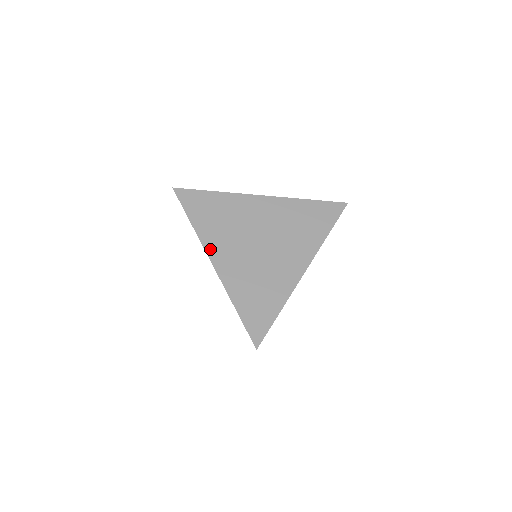
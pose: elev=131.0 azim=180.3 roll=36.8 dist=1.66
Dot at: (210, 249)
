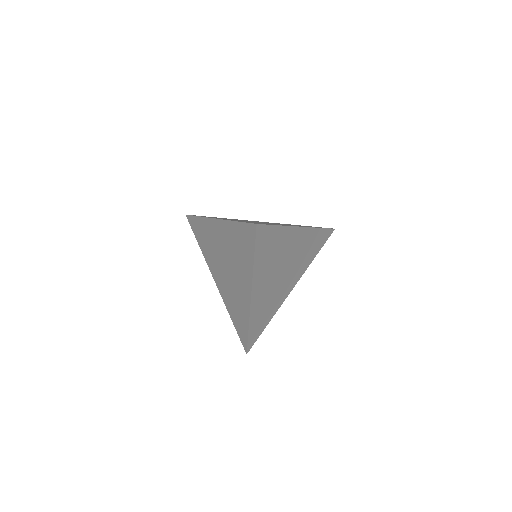
Dot at: (255, 285)
